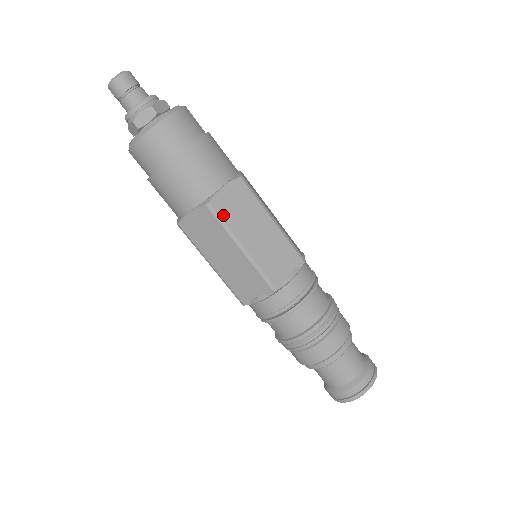
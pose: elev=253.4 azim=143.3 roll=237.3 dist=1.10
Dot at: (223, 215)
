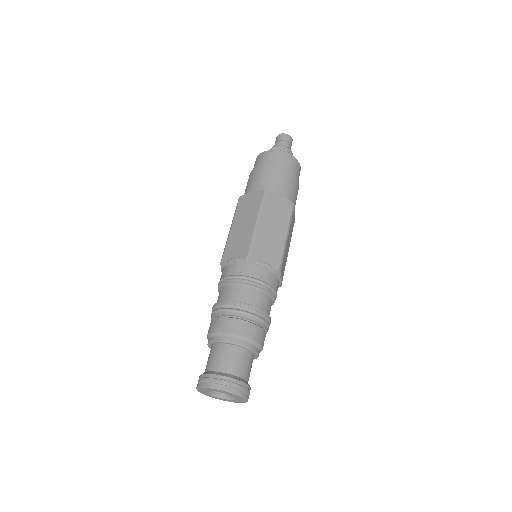
Dot at: (267, 202)
